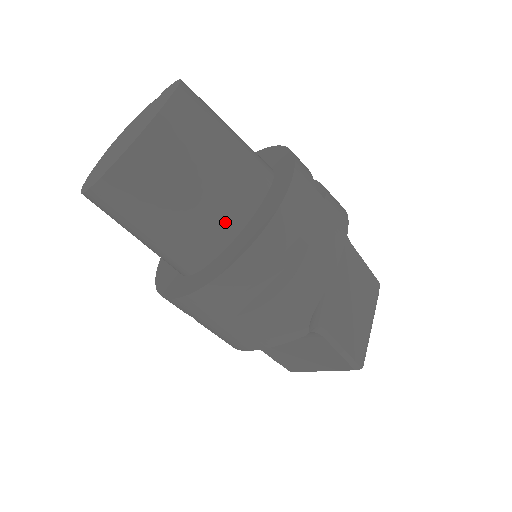
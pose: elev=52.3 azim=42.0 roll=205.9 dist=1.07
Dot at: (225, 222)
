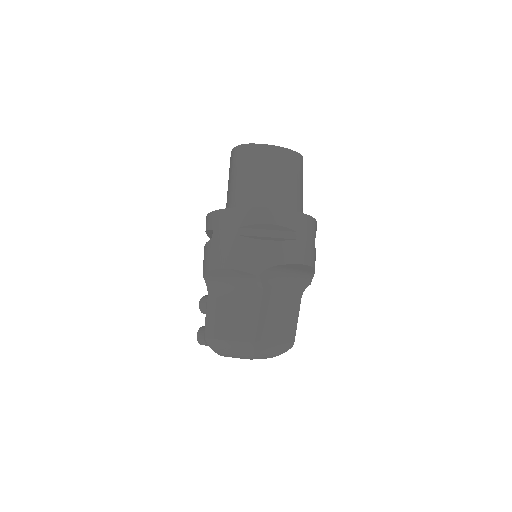
Dot at: (273, 203)
